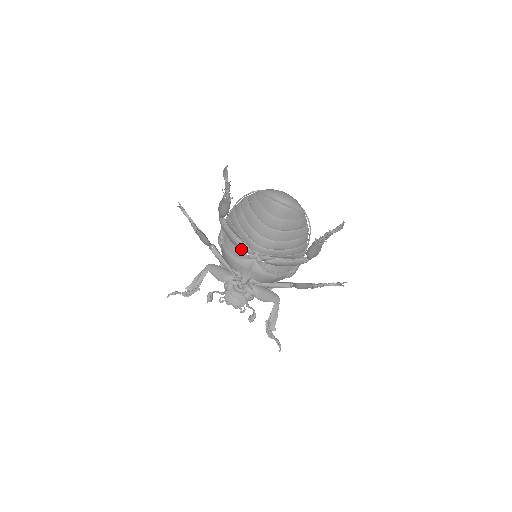
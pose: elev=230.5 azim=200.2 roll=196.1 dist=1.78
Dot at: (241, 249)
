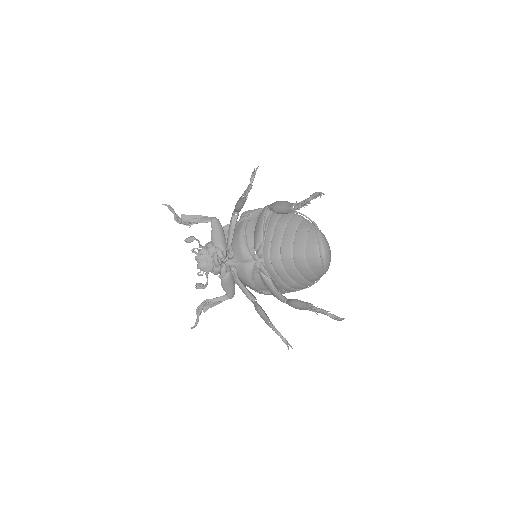
Dot at: (256, 245)
